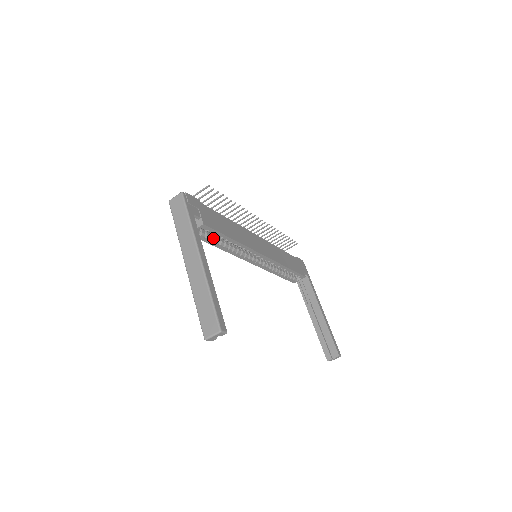
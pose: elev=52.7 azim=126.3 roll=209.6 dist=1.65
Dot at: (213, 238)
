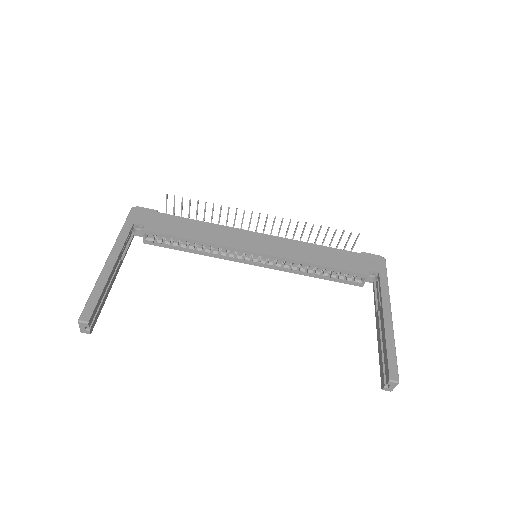
Dot at: (175, 243)
